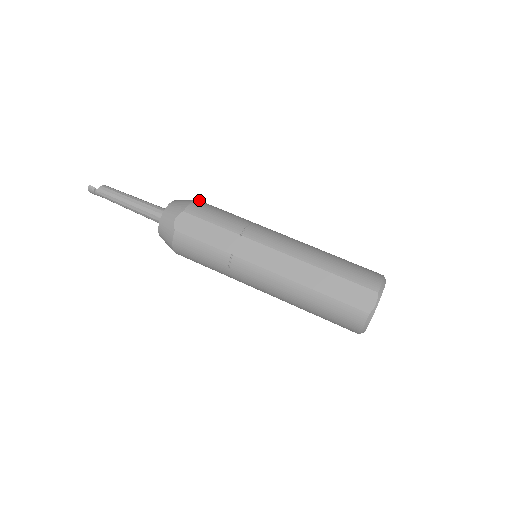
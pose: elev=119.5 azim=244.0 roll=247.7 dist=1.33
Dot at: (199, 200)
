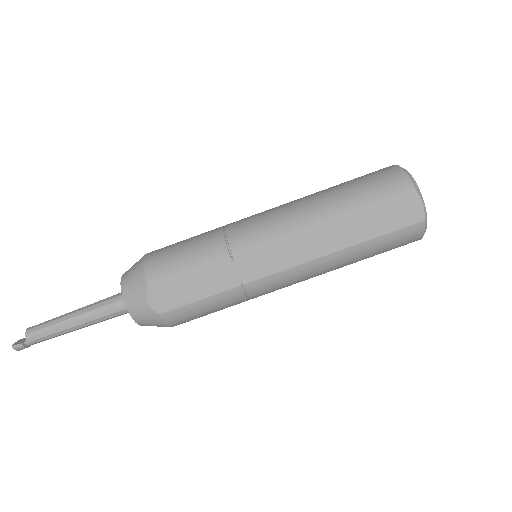
Dot at: (145, 256)
